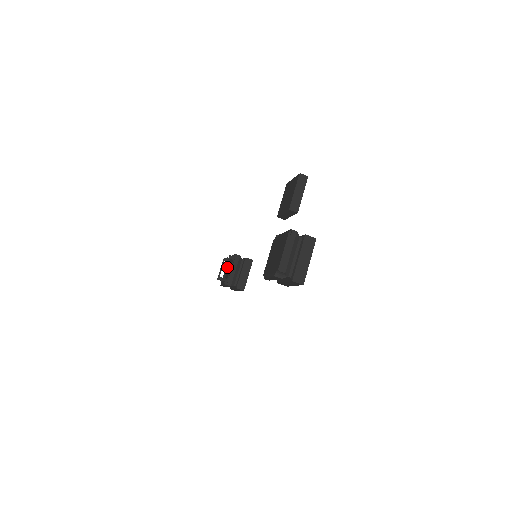
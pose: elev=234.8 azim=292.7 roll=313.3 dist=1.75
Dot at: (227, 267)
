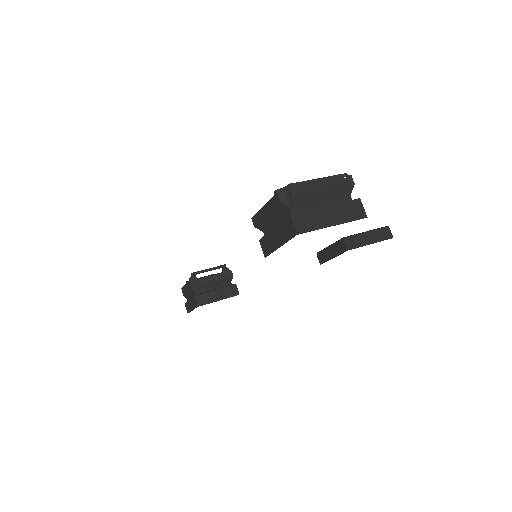
Dot at: (210, 269)
